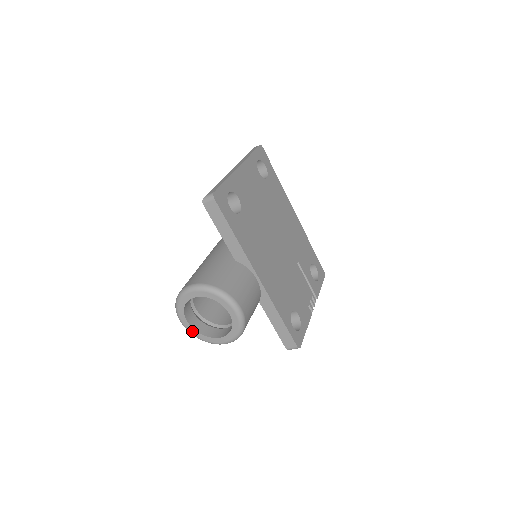
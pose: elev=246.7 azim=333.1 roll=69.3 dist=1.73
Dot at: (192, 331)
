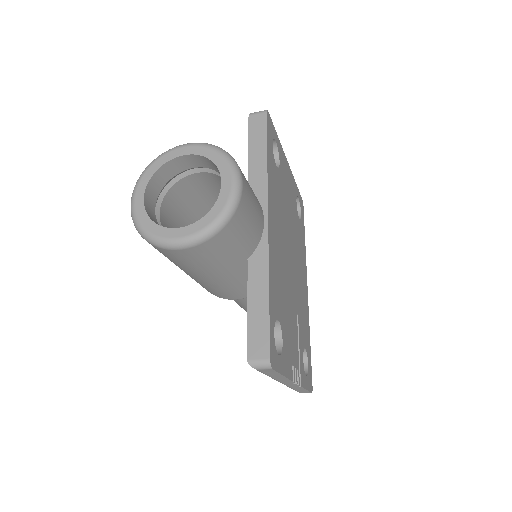
Dot at: (140, 212)
